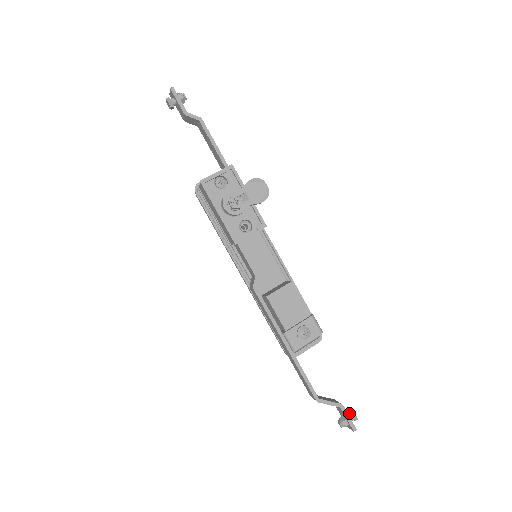
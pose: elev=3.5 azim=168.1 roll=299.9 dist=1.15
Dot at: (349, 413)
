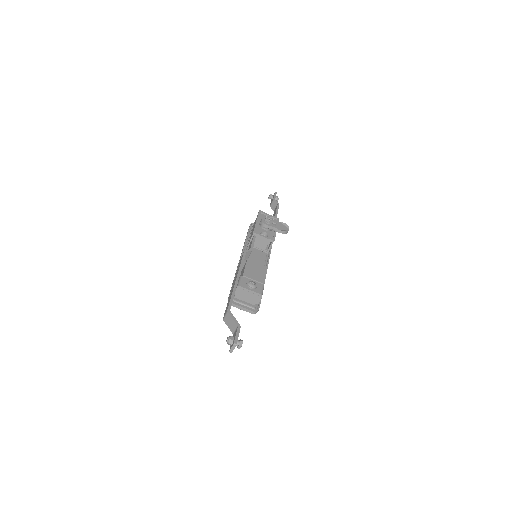
Dot at: (239, 341)
